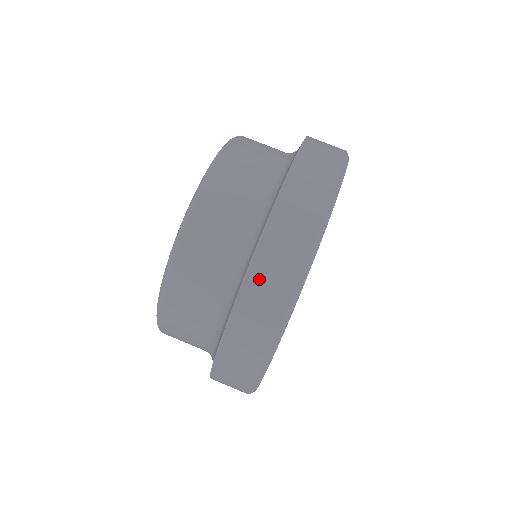
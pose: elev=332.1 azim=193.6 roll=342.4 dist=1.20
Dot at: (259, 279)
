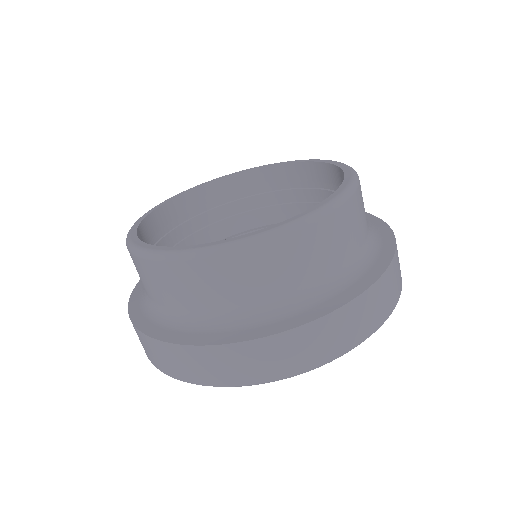
Dot at: (170, 353)
